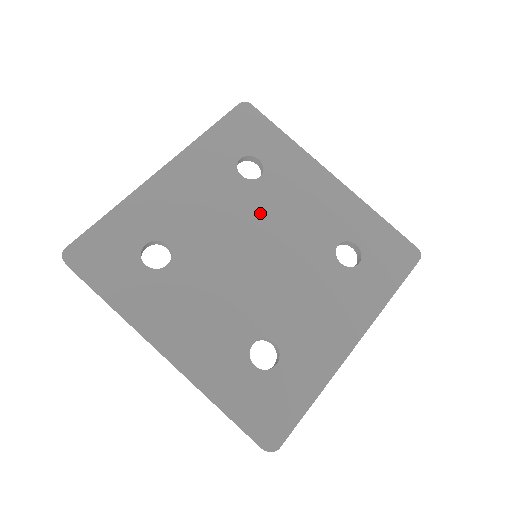
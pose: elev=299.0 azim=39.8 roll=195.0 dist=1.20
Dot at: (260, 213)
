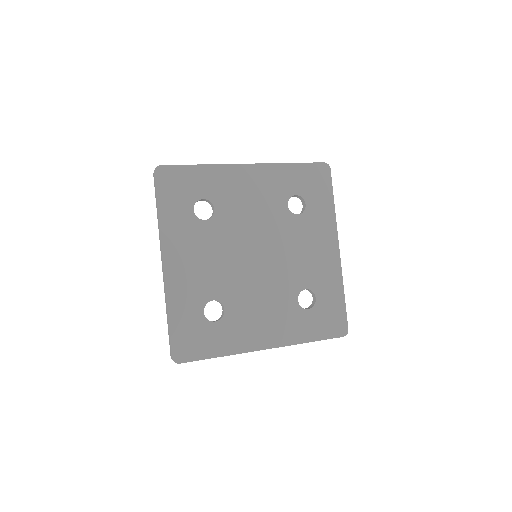
Dot at: (236, 231)
